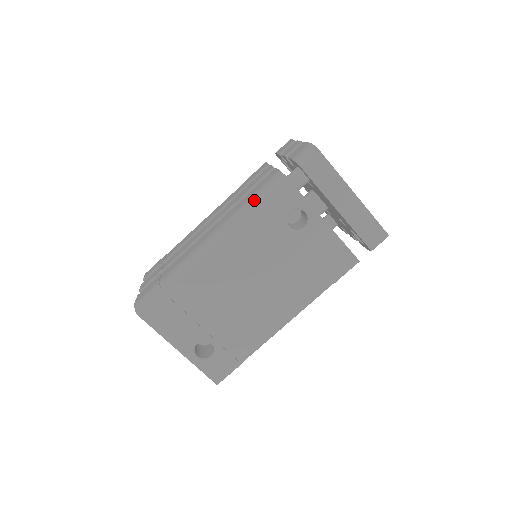
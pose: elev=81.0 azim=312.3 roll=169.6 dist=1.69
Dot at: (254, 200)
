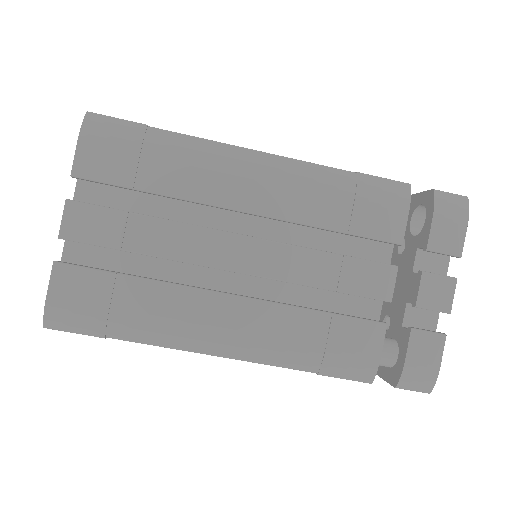
Dot at: (317, 366)
